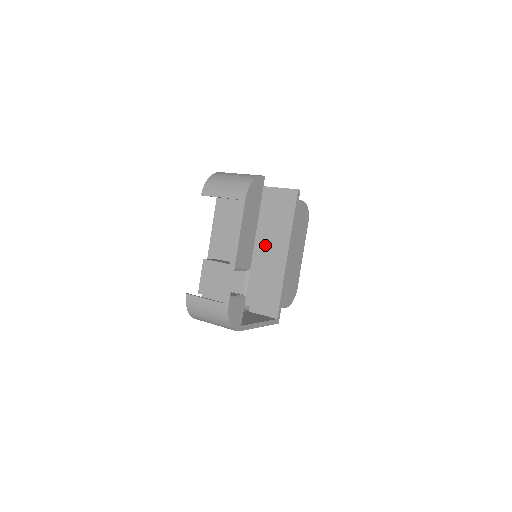
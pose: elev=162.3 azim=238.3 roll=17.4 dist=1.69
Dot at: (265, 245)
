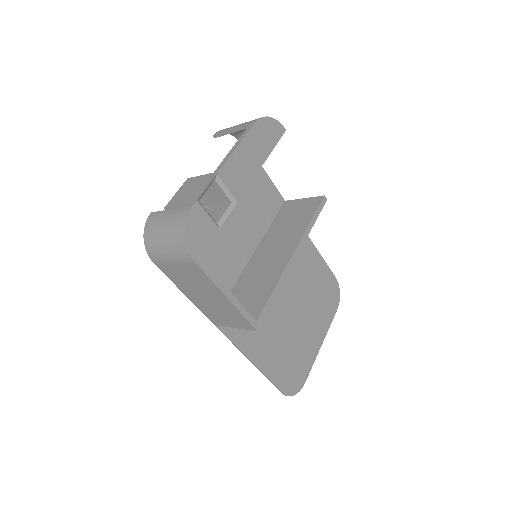
Dot at: (271, 248)
